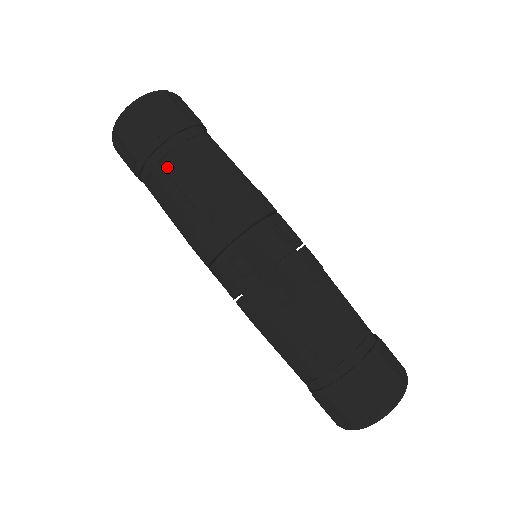
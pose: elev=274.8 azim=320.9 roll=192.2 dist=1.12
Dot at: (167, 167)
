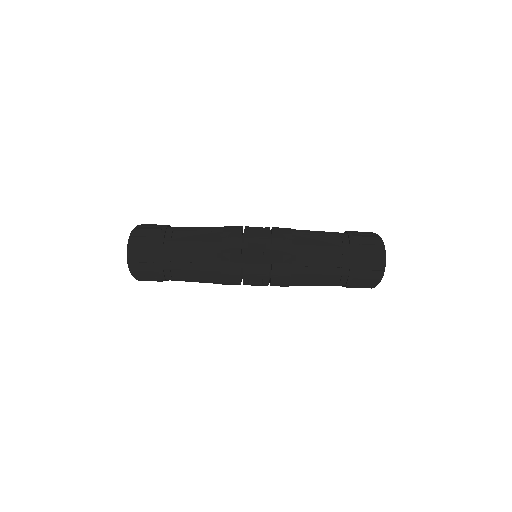
Dot at: (177, 276)
